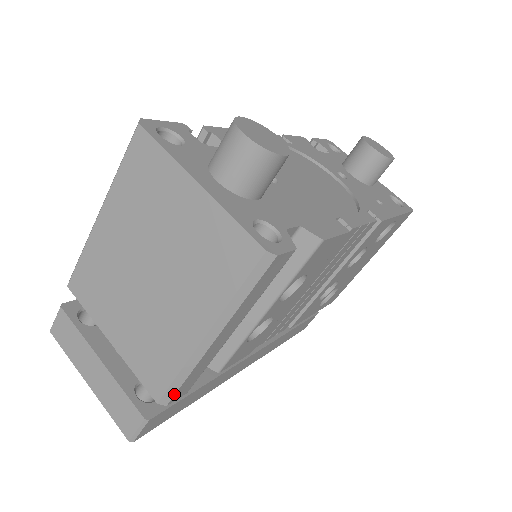
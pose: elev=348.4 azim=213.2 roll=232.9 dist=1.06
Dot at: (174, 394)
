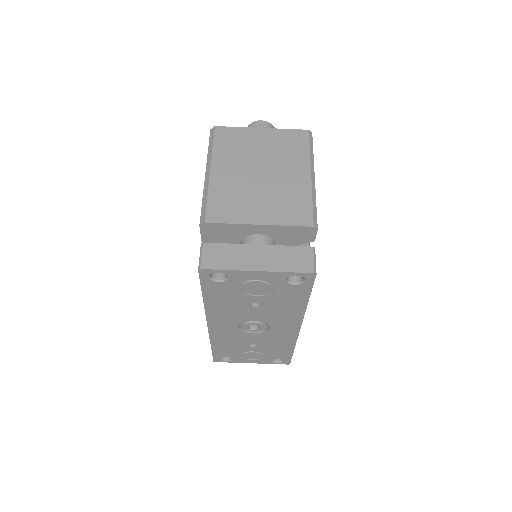
Dot at: occluded
